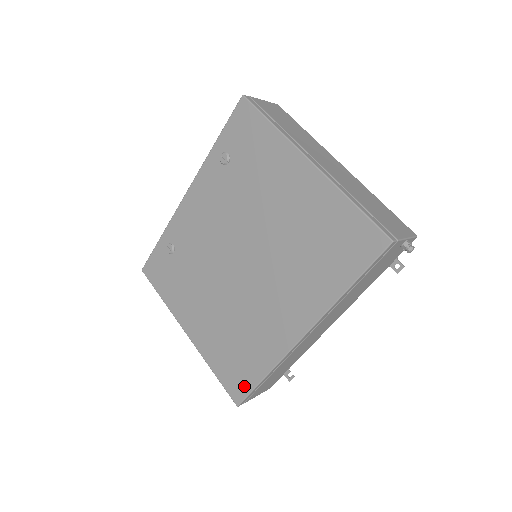
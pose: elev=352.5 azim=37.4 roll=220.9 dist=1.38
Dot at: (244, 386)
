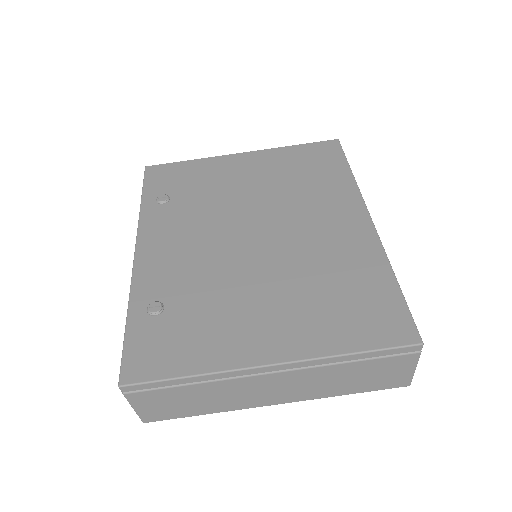
Dot at: (396, 313)
